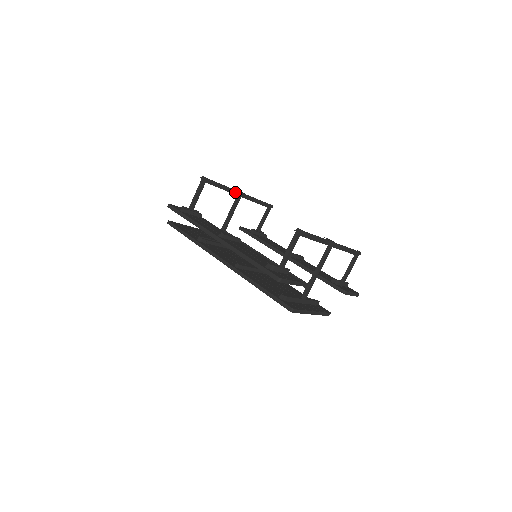
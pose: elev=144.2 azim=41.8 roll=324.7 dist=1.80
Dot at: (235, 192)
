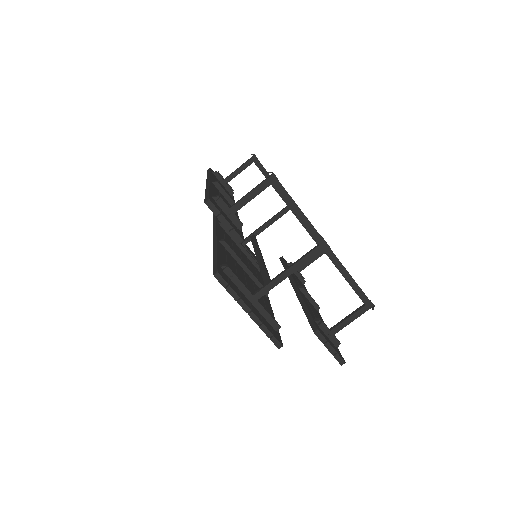
Dot at: occluded
